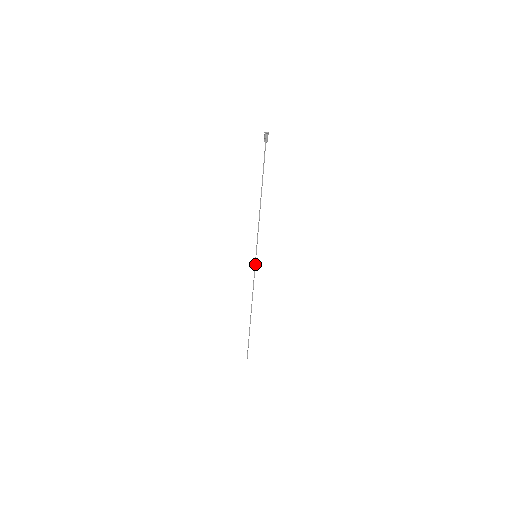
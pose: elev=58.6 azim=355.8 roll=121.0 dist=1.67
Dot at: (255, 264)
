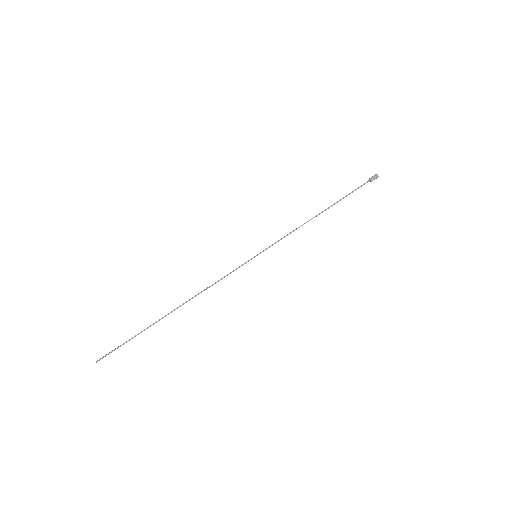
Dot at: (246, 262)
